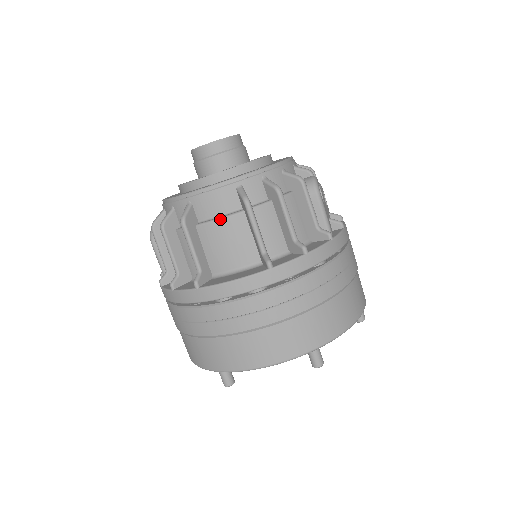
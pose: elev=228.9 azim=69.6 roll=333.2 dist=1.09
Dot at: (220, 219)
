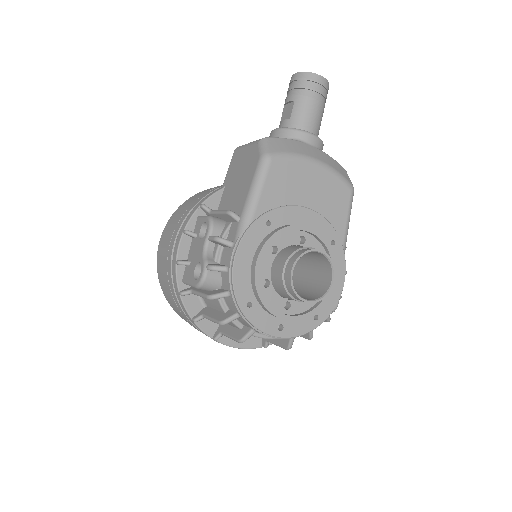
Dot at: occluded
